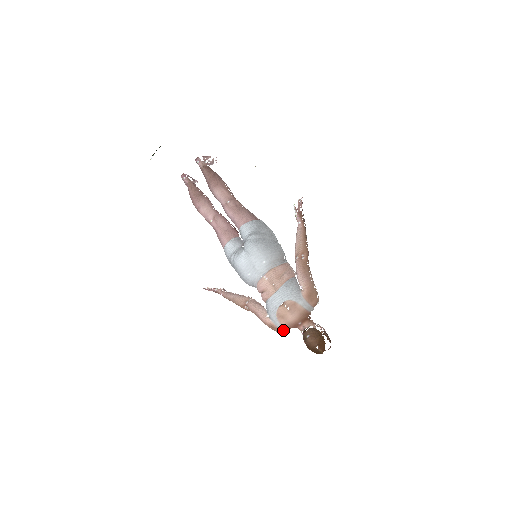
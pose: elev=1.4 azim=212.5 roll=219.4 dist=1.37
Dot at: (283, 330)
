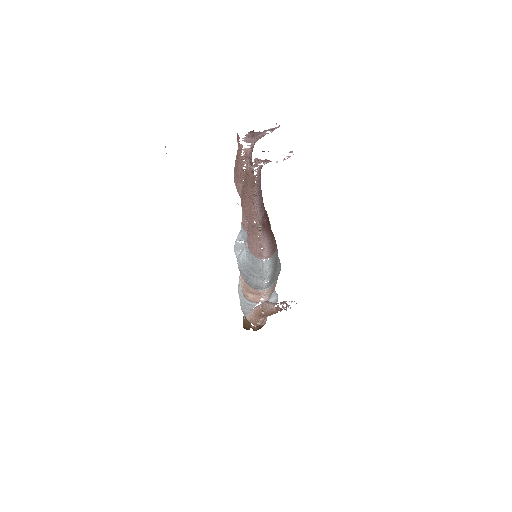
Dot at: occluded
